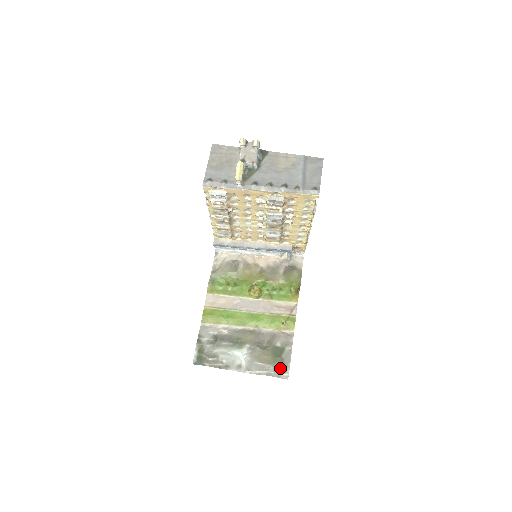
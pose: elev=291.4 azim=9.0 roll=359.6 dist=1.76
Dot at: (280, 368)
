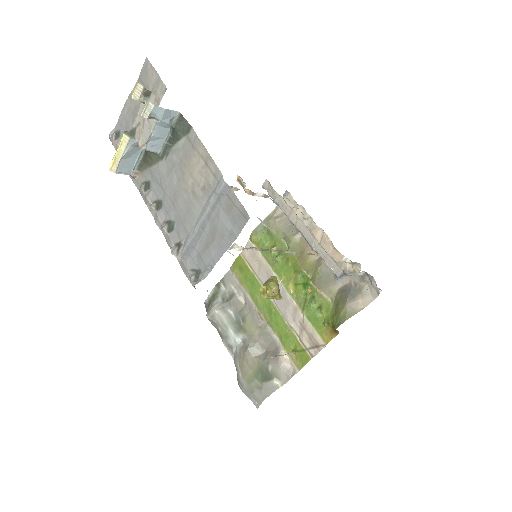
Dot at: (252, 392)
